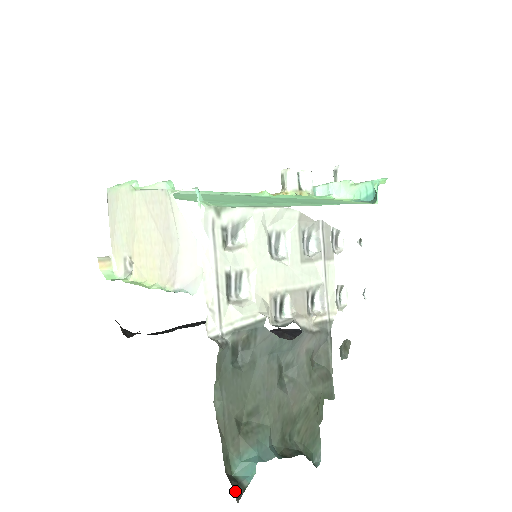
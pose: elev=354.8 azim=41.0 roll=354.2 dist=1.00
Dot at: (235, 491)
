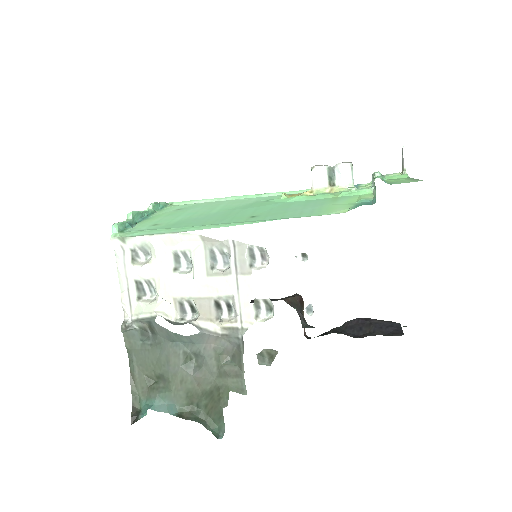
Dot at: (132, 418)
